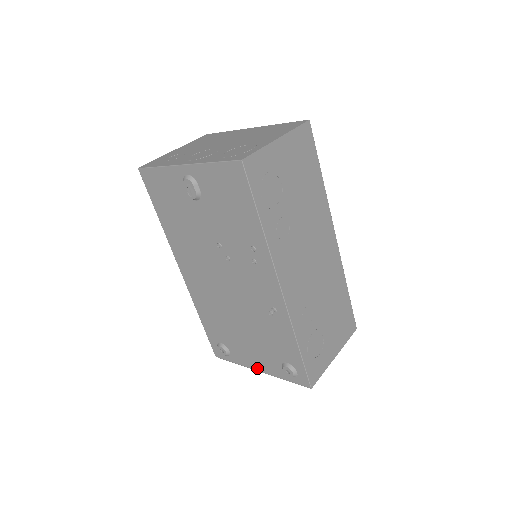
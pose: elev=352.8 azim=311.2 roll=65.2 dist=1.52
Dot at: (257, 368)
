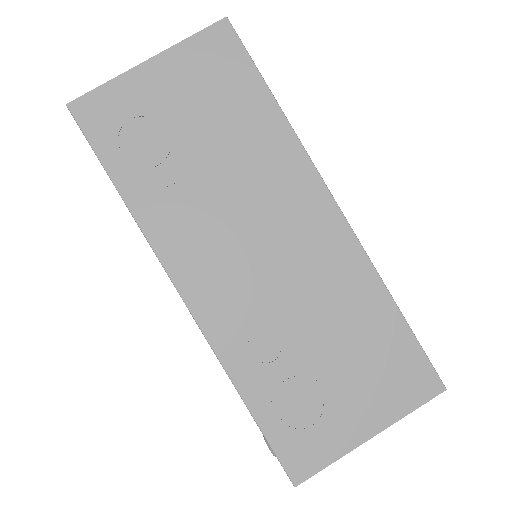
Dot at: occluded
